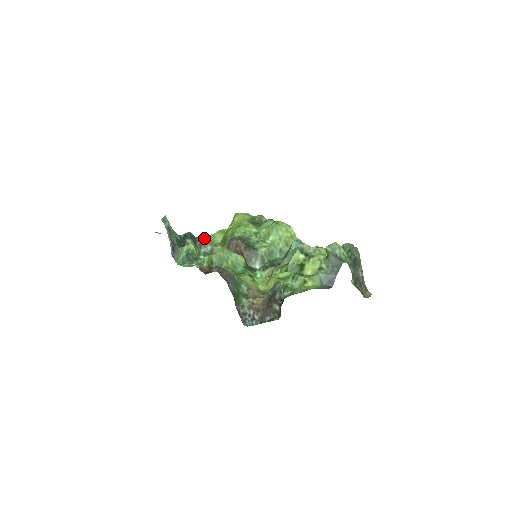
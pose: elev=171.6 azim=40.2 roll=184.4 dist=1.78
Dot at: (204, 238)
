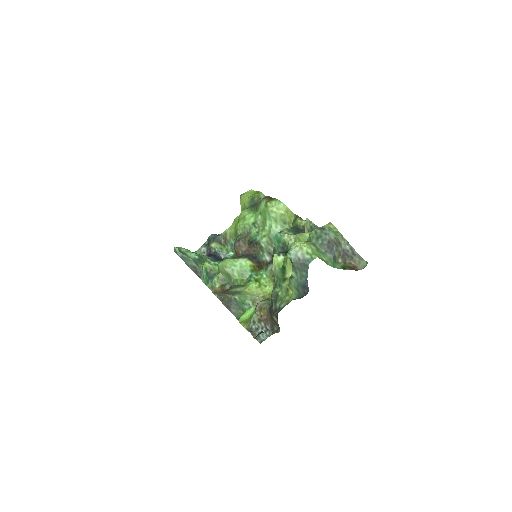
Dot at: (225, 234)
